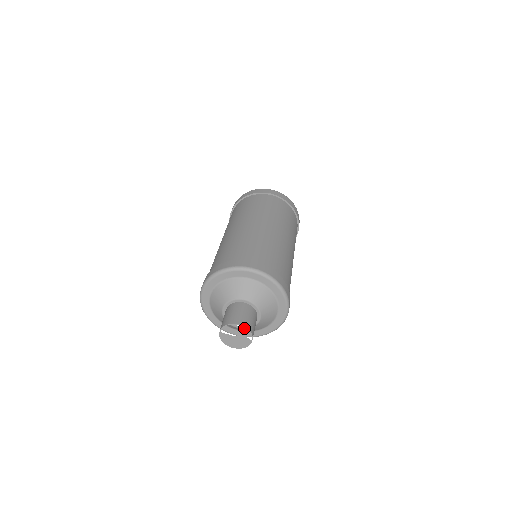
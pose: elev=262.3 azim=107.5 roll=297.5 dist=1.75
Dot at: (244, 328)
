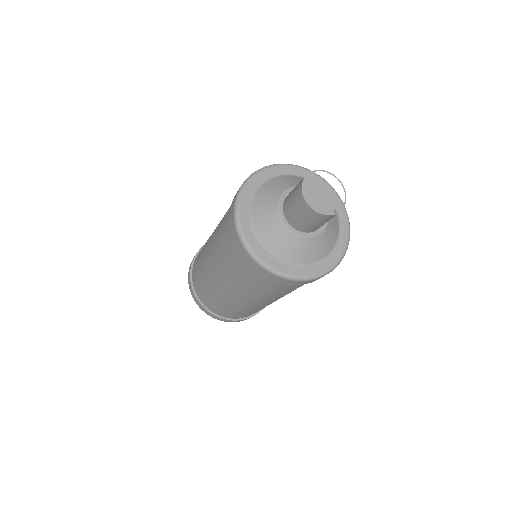
Dot at: (287, 226)
